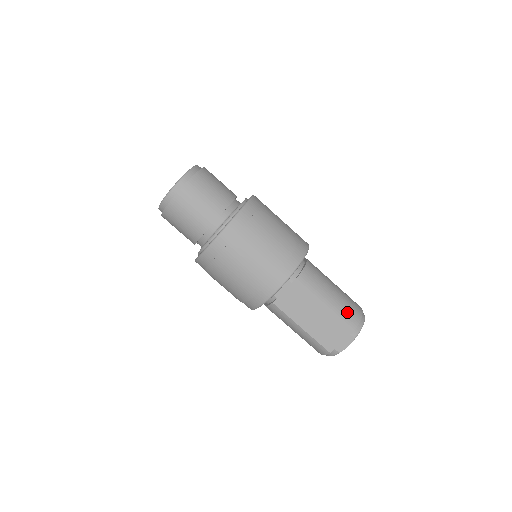
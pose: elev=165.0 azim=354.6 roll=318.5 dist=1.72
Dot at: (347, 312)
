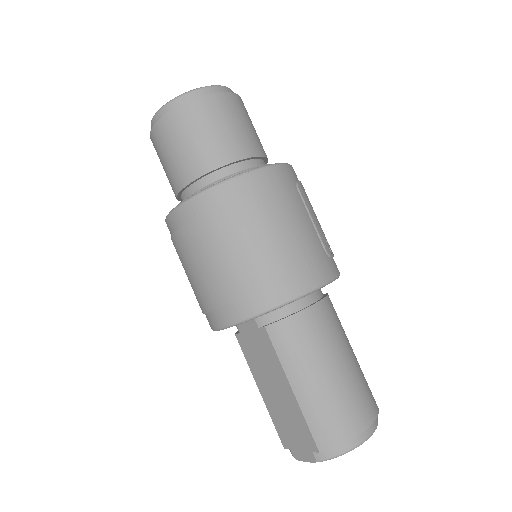
Dot at: (323, 420)
